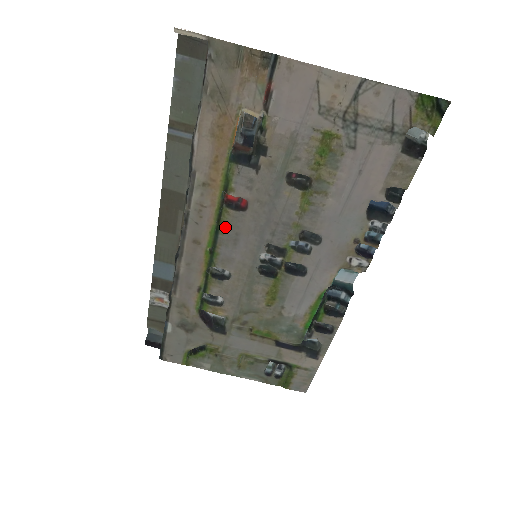
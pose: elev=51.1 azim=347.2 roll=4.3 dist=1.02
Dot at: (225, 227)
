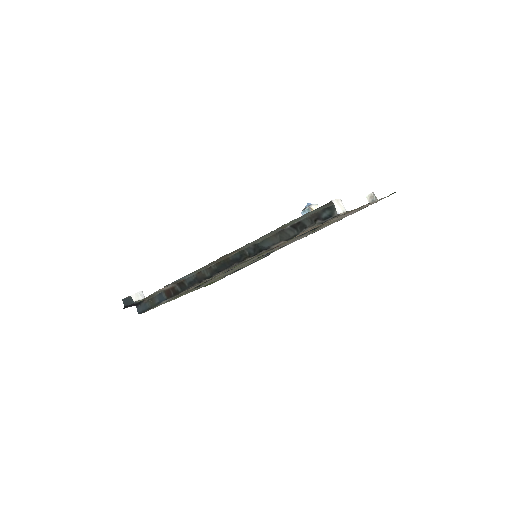
Dot at: occluded
